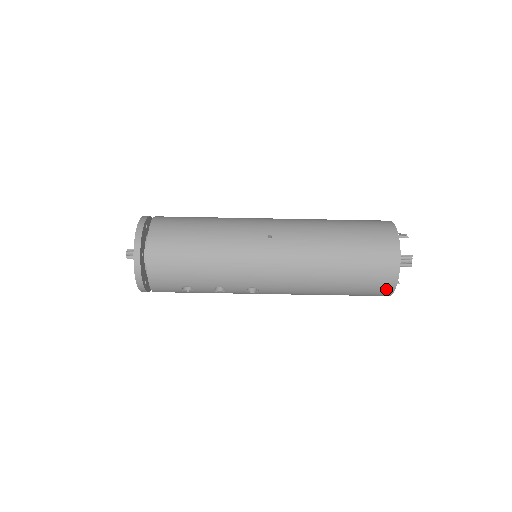
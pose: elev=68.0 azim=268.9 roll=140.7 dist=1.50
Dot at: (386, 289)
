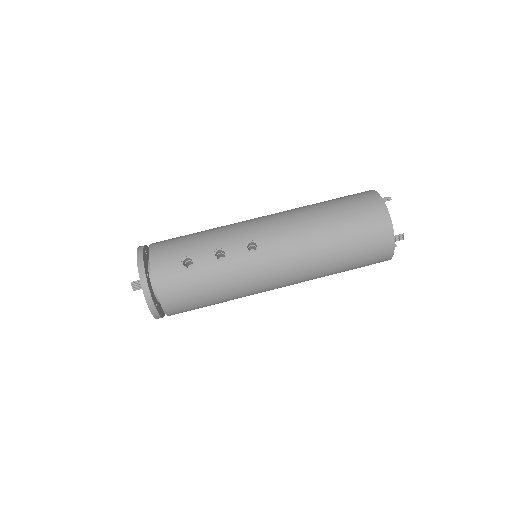
Dot at: (378, 209)
